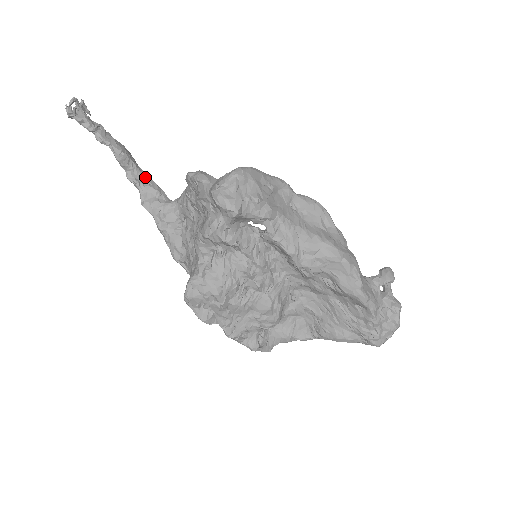
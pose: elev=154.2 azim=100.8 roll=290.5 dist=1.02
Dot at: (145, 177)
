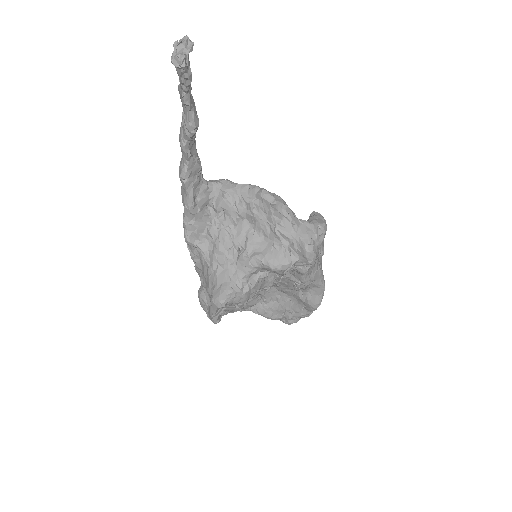
Dot at: (195, 148)
